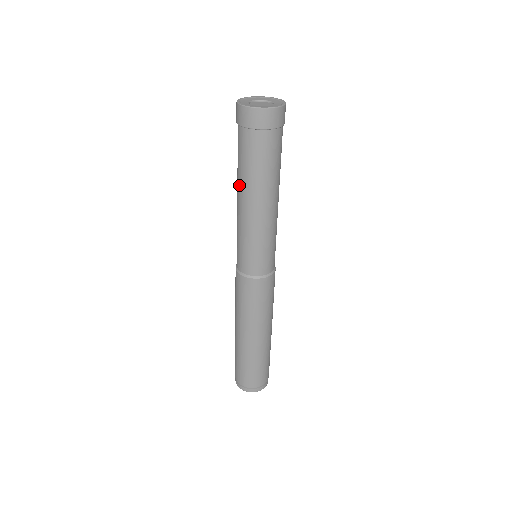
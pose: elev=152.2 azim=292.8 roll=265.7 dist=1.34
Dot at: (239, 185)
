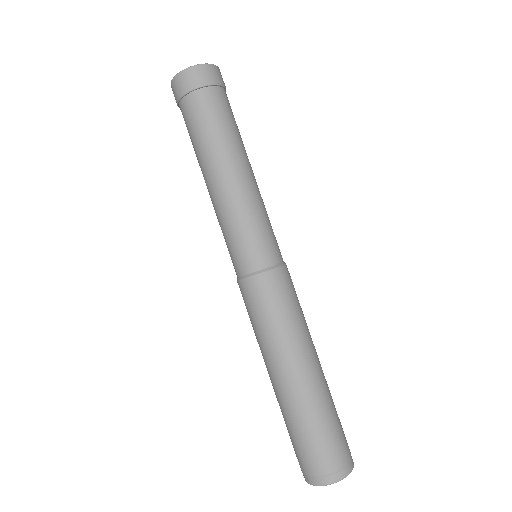
Dot at: (210, 160)
